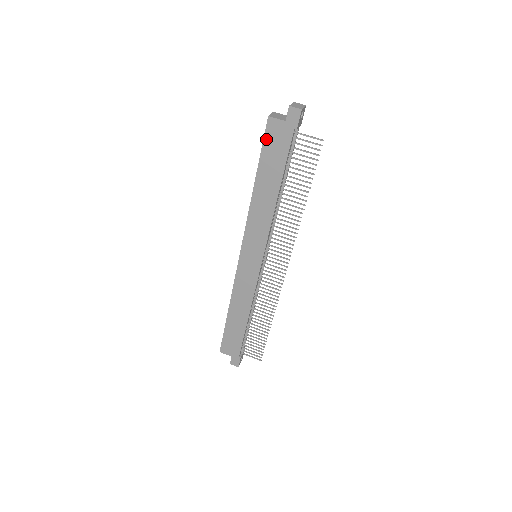
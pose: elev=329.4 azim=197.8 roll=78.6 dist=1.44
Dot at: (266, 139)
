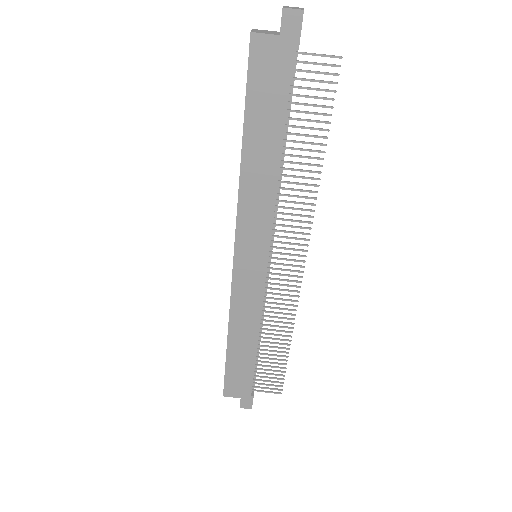
Dot at: (251, 72)
